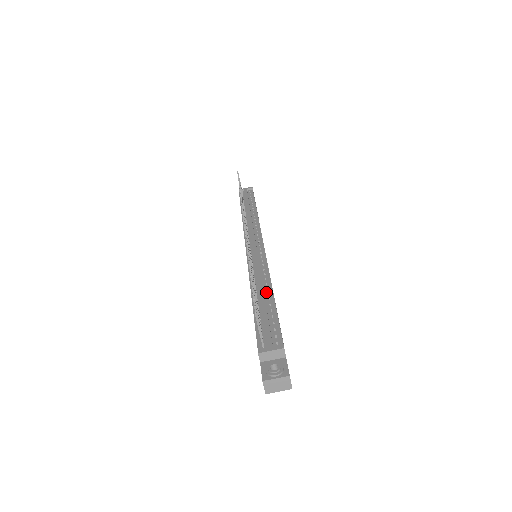
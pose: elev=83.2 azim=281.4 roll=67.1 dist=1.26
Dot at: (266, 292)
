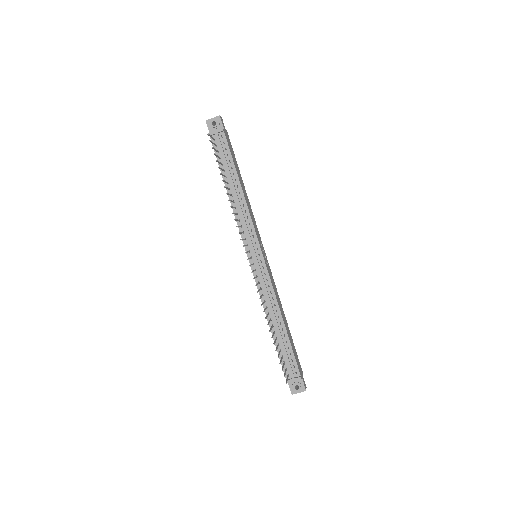
Dot at: (279, 322)
